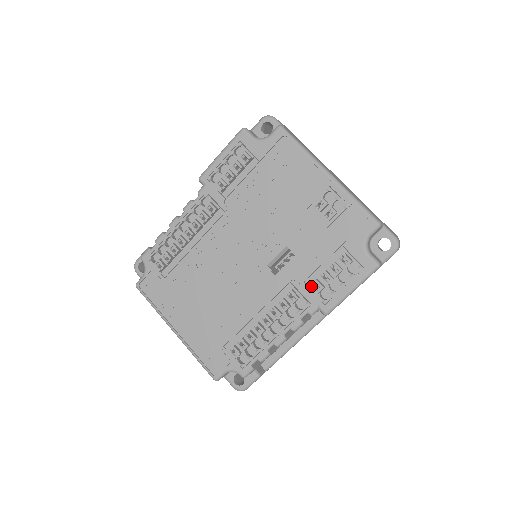
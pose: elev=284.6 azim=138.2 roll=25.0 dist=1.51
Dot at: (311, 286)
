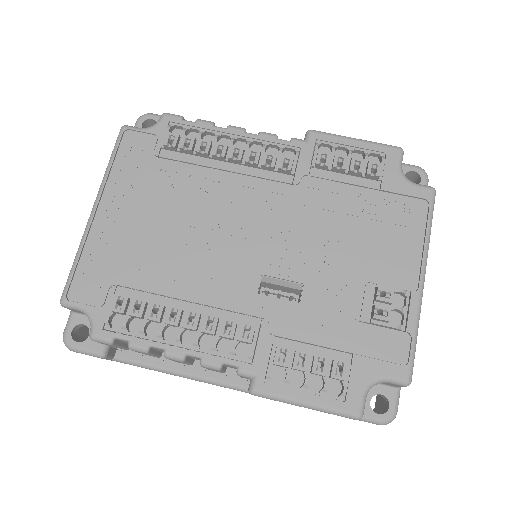
Dot at: (278, 349)
